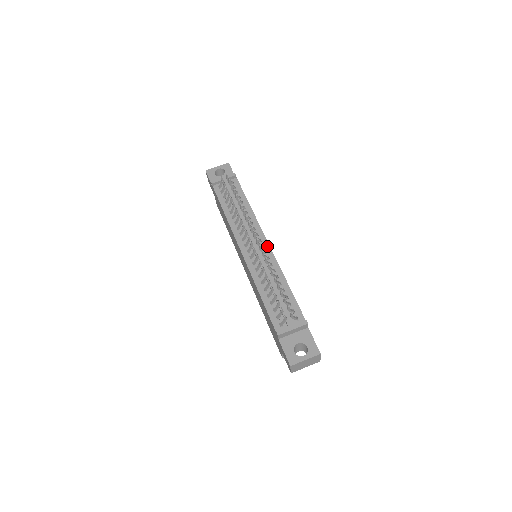
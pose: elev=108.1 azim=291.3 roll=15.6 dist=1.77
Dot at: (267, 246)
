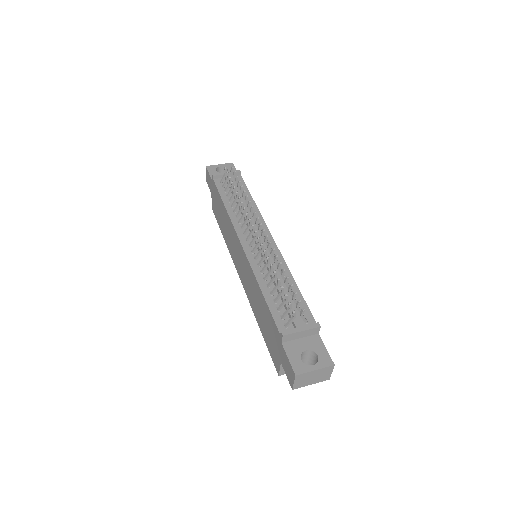
Dot at: (272, 242)
